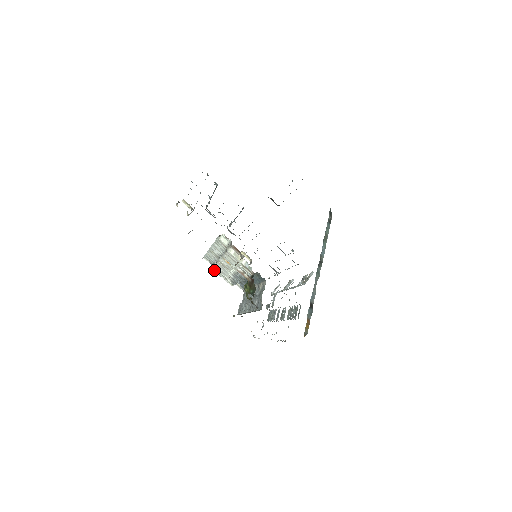
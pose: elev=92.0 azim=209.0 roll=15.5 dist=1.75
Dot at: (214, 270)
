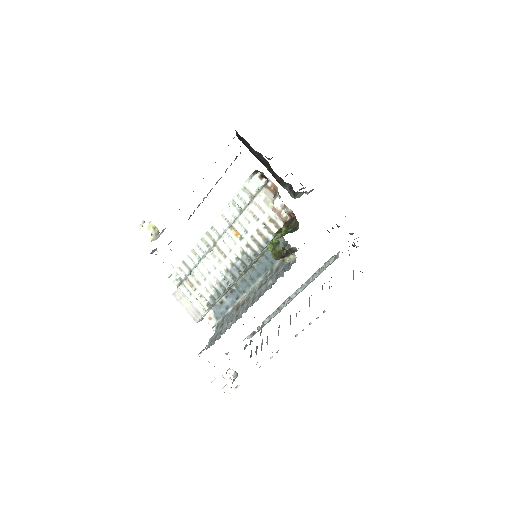
Dot at: (184, 288)
